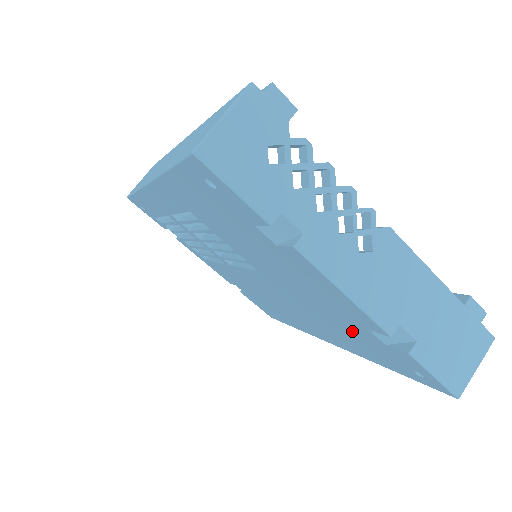
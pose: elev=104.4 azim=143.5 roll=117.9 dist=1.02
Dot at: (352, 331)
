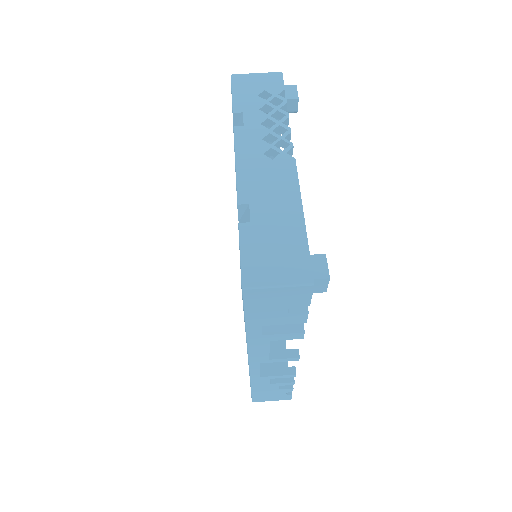
Dot at: occluded
